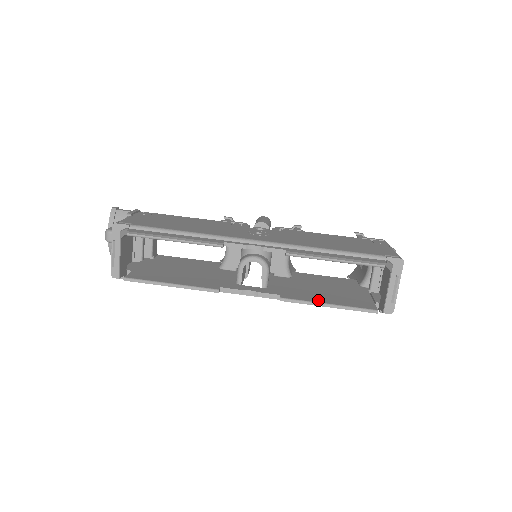
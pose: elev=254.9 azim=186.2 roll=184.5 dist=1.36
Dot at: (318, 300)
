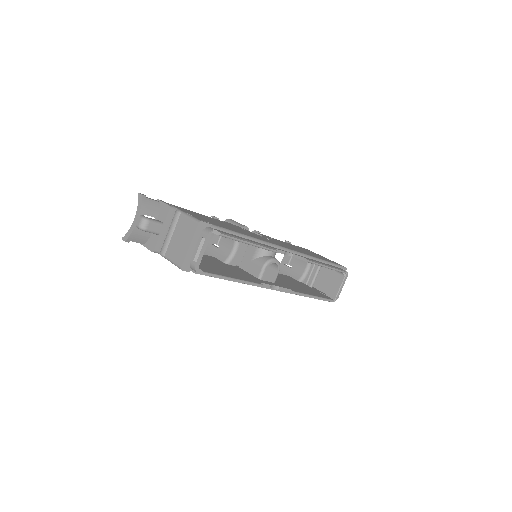
Dot at: (308, 293)
